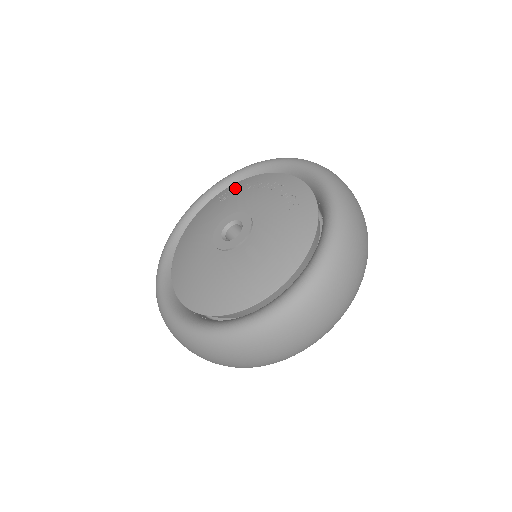
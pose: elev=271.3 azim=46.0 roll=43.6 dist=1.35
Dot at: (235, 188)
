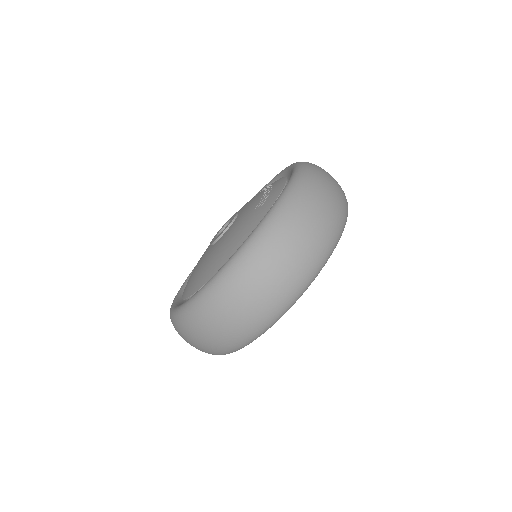
Dot at: occluded
